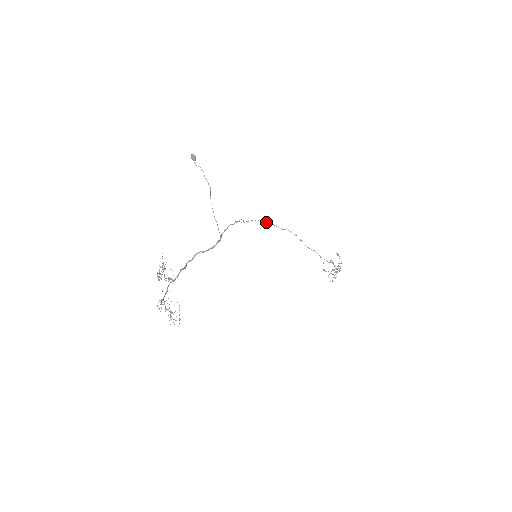
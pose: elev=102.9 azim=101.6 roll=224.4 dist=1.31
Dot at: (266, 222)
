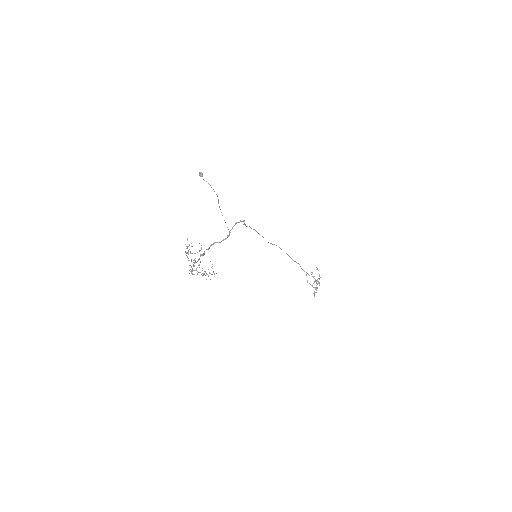
Dot at: (259, 234)
